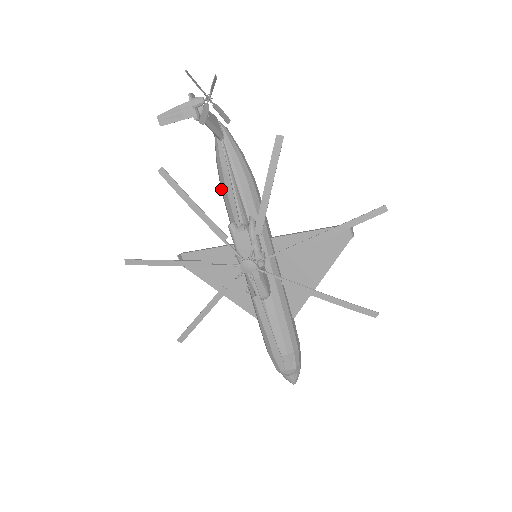
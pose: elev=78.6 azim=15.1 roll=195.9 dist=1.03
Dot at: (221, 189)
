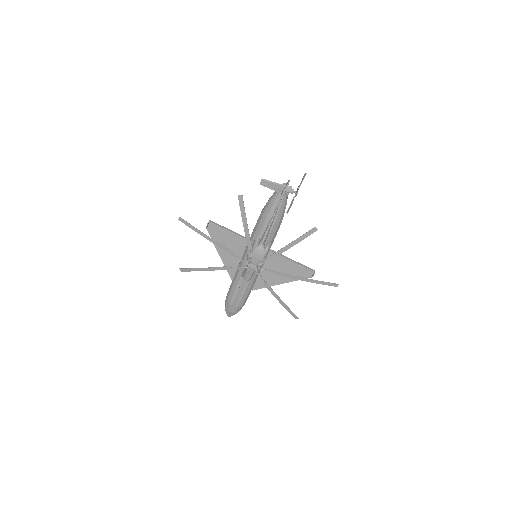
Dot at: (262, 214)
